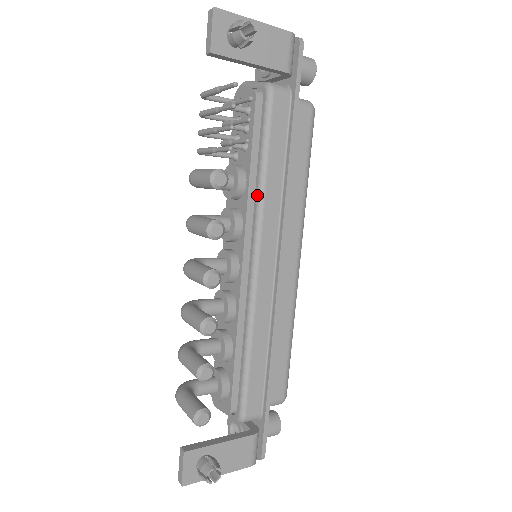
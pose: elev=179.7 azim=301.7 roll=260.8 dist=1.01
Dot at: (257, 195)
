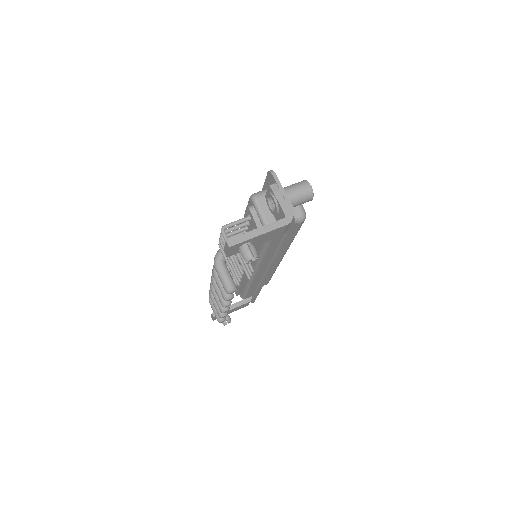
Dot at: (257, 261)
